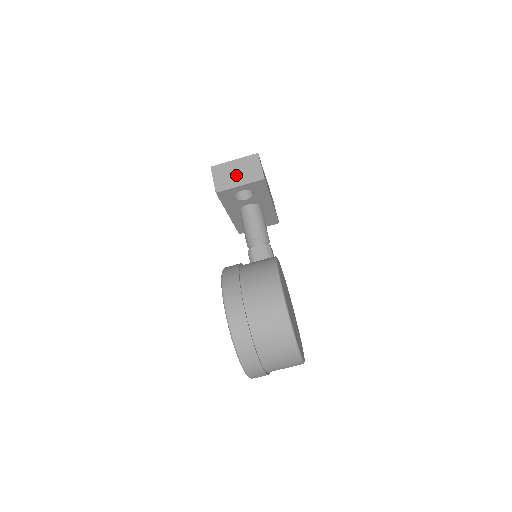
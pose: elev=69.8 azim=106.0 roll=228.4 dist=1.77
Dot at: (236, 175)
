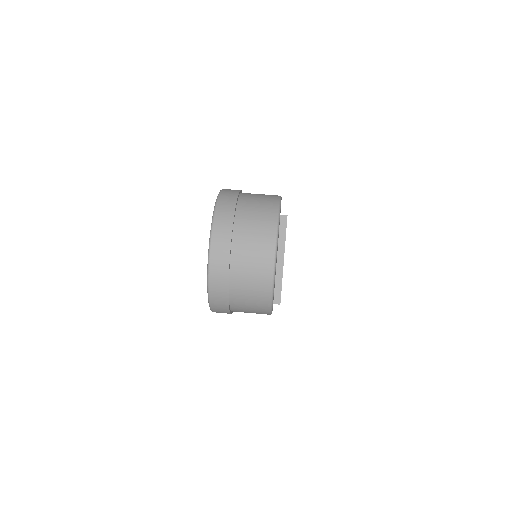
Dot at: occluded
